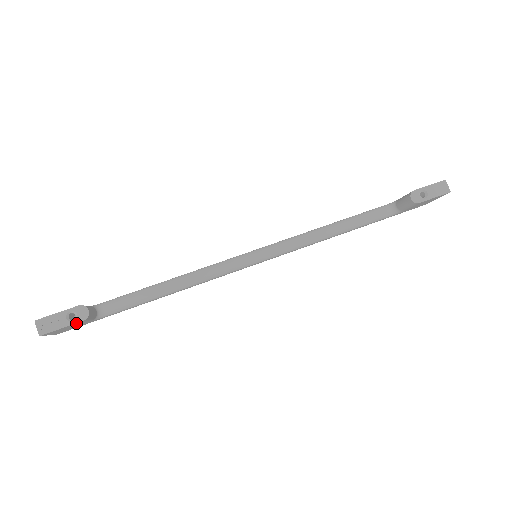
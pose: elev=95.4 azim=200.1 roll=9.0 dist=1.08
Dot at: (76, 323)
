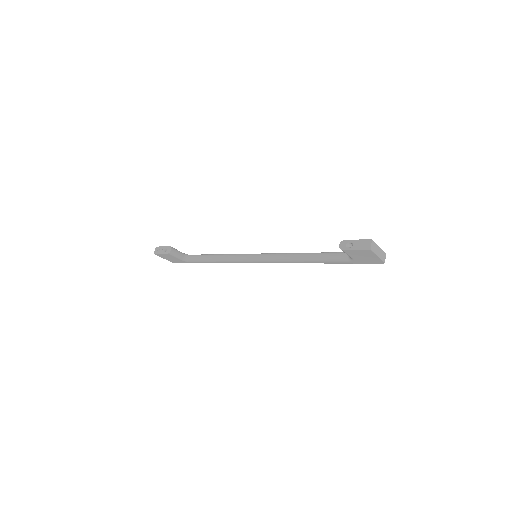
Dot at: (166, 254)
